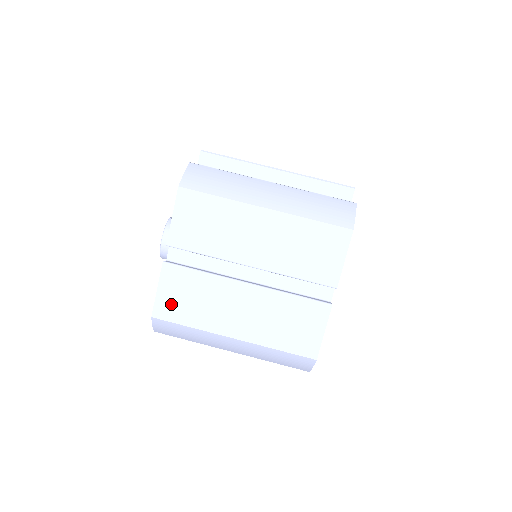
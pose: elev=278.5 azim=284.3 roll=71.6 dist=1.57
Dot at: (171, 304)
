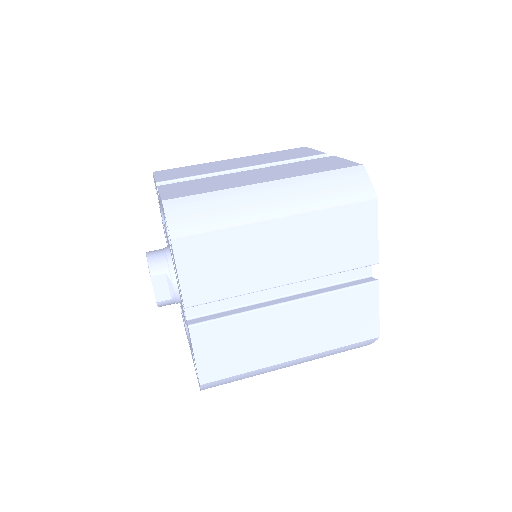
Dot at: (181, 192)
